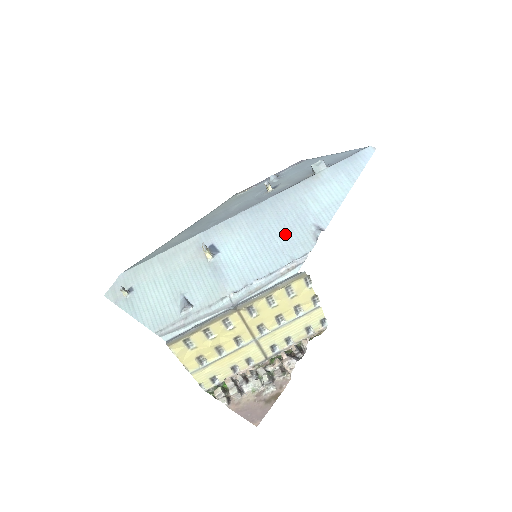
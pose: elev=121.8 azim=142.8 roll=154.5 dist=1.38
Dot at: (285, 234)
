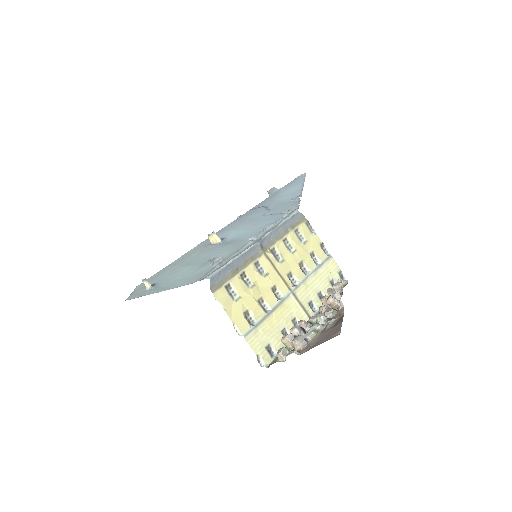
Dot at: (273, 211)
